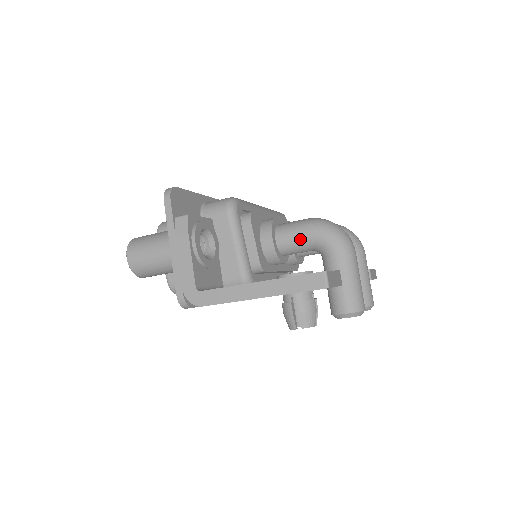
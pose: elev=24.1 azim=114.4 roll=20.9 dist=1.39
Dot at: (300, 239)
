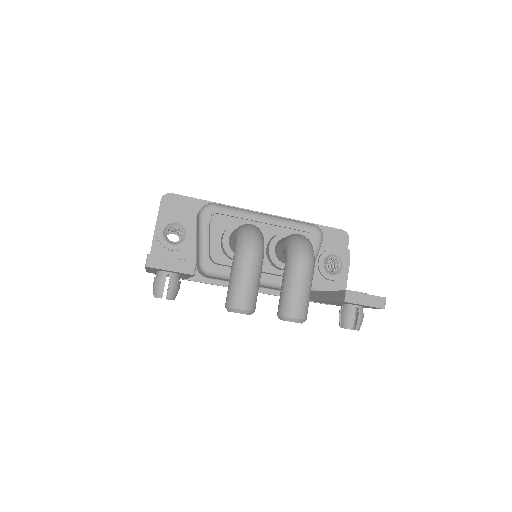
Dot at: (232, 240)
